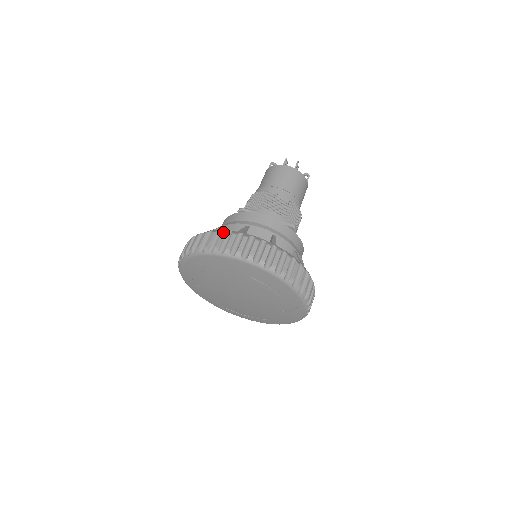
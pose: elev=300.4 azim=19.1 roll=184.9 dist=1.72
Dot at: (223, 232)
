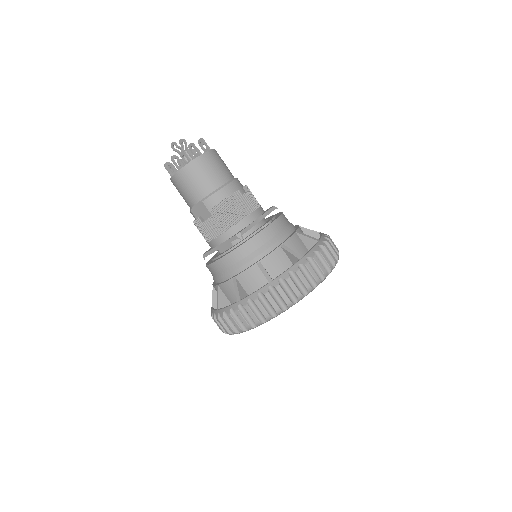
Dot at: (298, 272)
